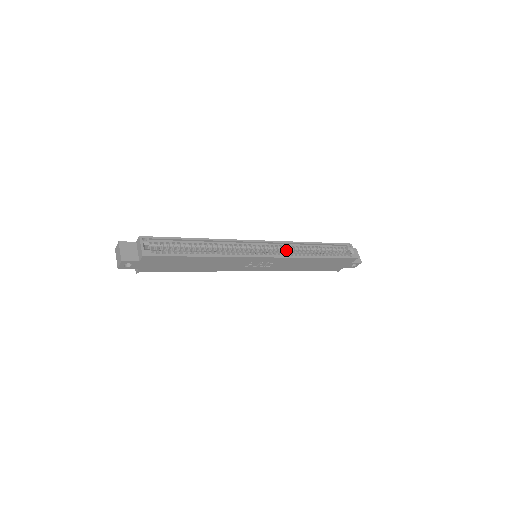
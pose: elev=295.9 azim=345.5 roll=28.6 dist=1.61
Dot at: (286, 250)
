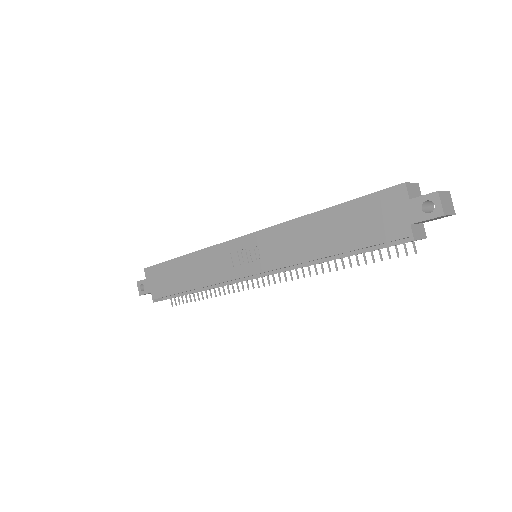
Dot at: occluded
